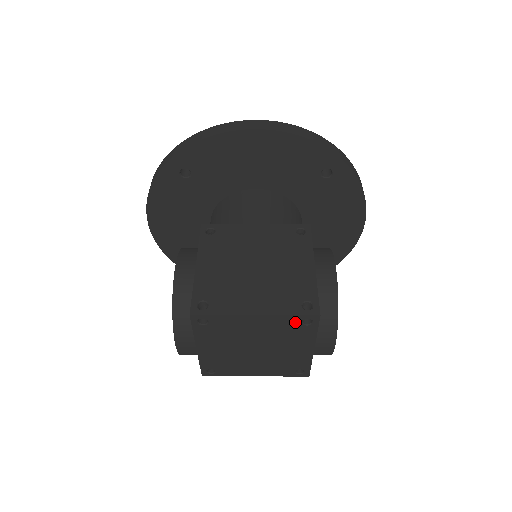
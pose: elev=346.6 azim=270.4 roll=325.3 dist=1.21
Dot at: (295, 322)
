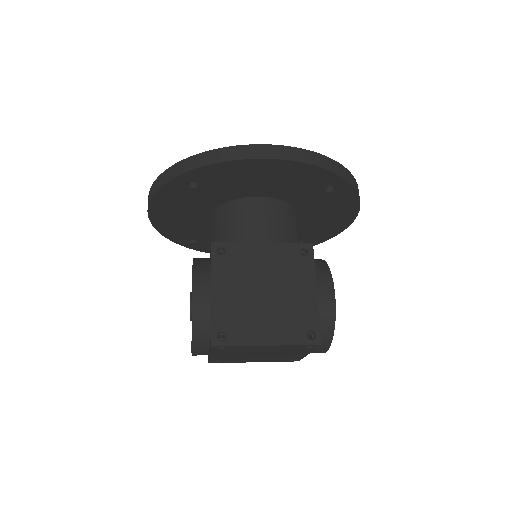
Dot at: (300, 347)
